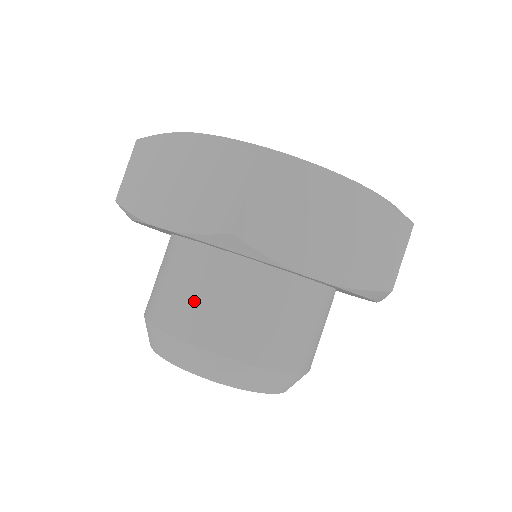
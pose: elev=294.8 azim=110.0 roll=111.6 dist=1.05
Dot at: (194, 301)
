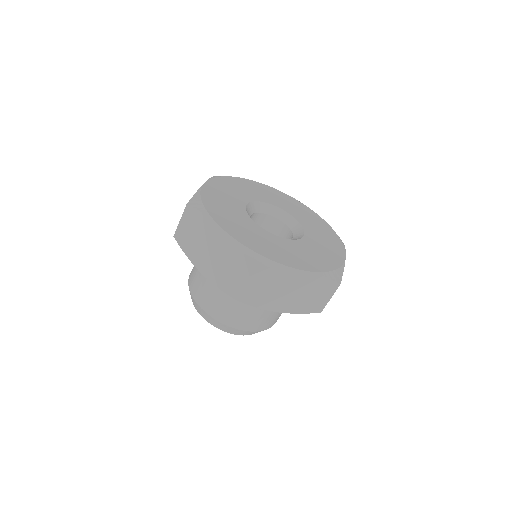
Dot at: occluded
